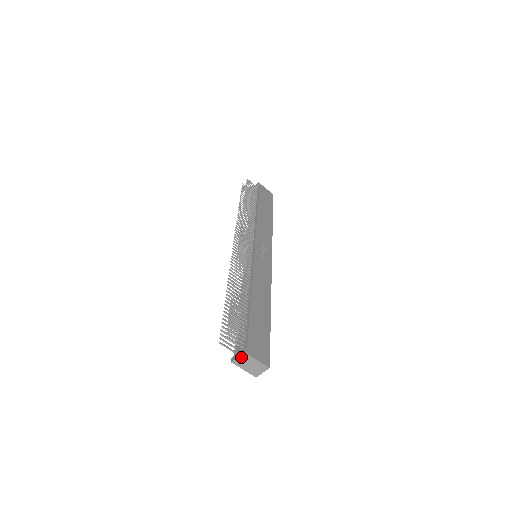
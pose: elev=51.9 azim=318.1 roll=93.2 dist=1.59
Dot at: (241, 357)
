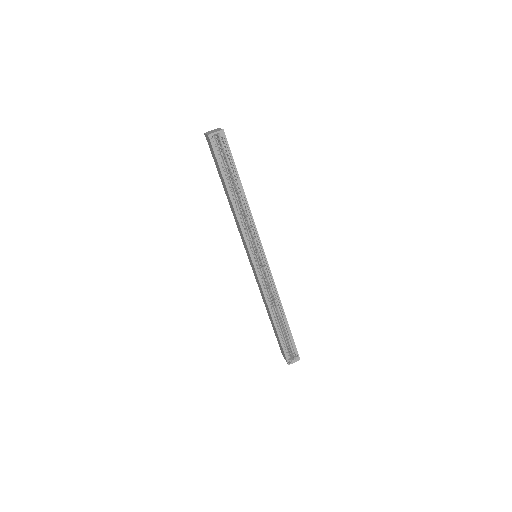
Dot at: (213, 130)
